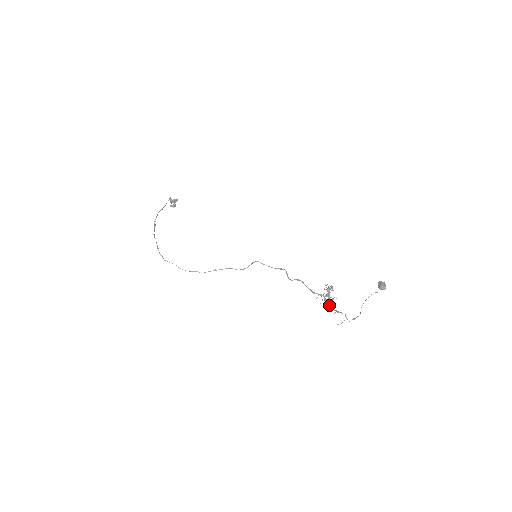
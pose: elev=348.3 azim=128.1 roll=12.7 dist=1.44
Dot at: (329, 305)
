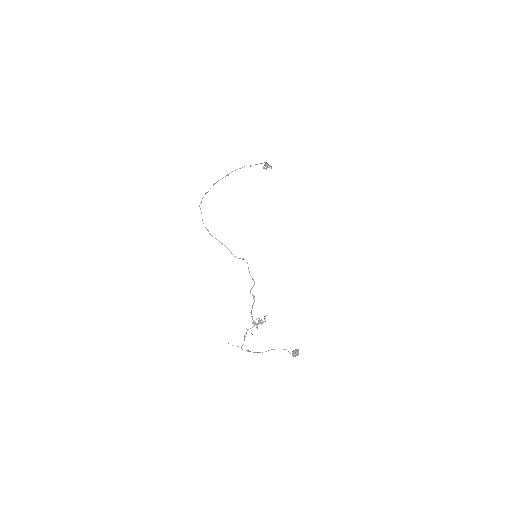
Dot at: (248, 329)
